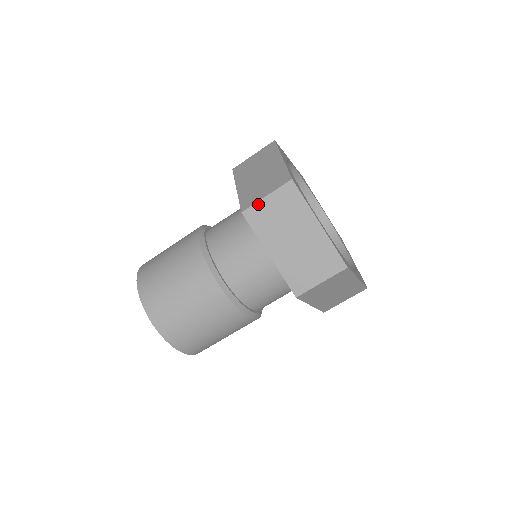
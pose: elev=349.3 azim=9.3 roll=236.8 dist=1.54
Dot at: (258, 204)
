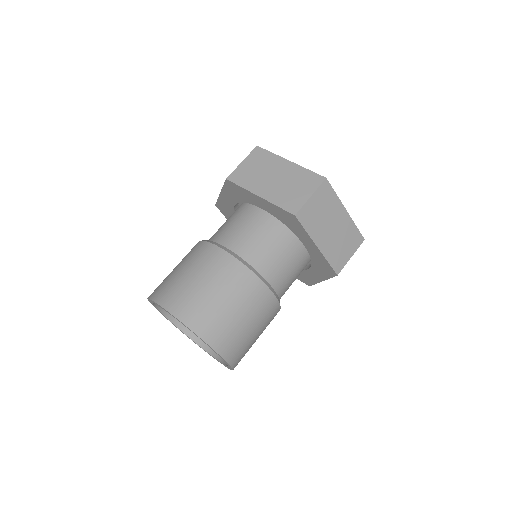
Dot at: (306, 205)
